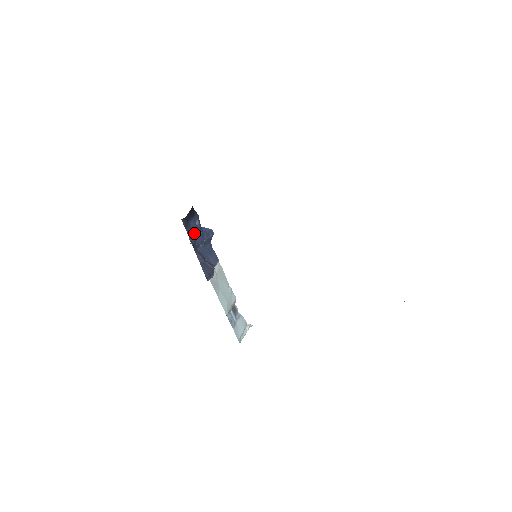
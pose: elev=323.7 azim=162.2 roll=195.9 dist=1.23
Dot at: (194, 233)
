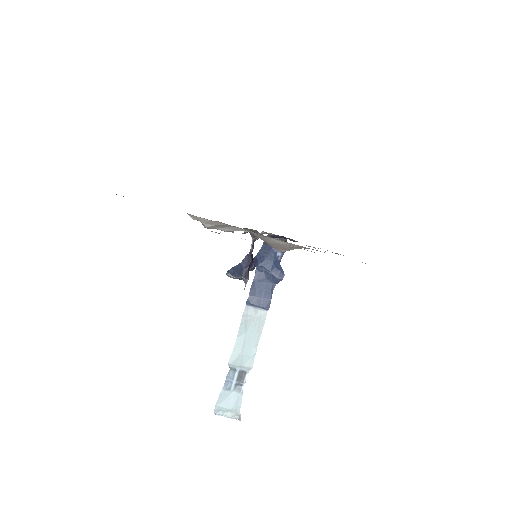
Dot at: (267, 256)
